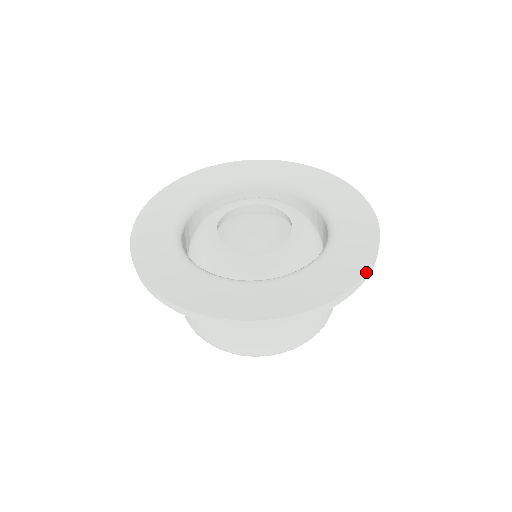
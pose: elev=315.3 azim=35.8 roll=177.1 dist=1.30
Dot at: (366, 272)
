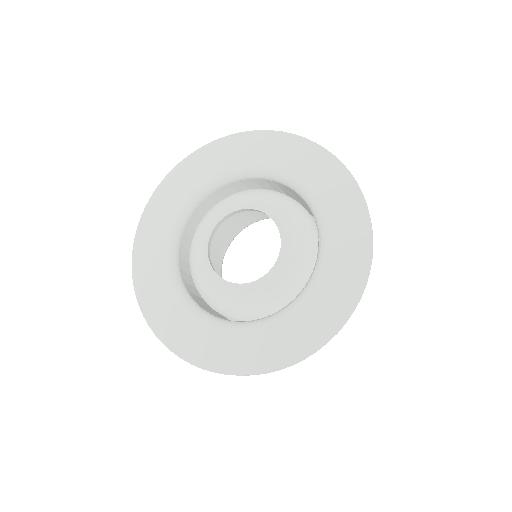
Dot at: (366, 203)
